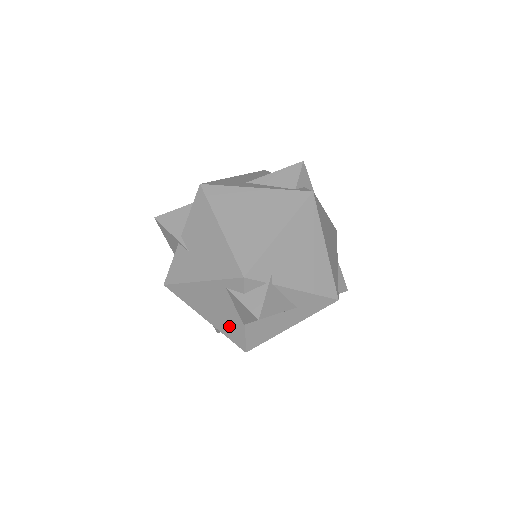
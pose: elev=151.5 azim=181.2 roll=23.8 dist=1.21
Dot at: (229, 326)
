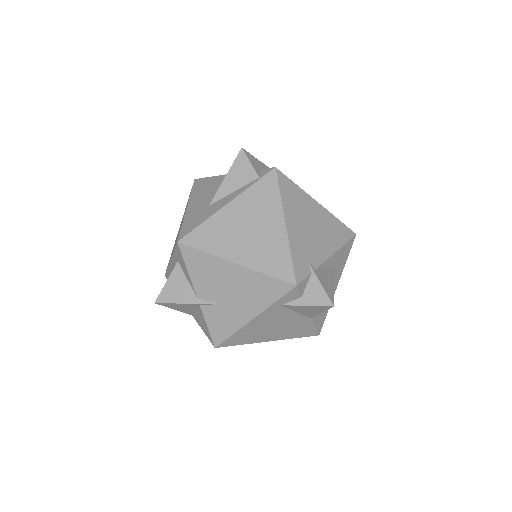
Dot at: (295, 329)
